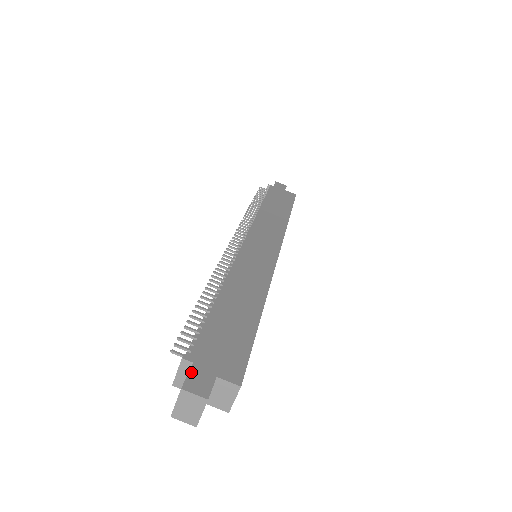
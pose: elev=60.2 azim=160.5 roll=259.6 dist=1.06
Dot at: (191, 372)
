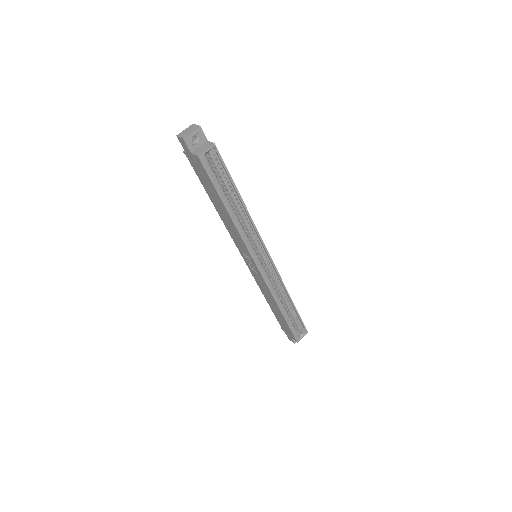
Dot at: occluded
